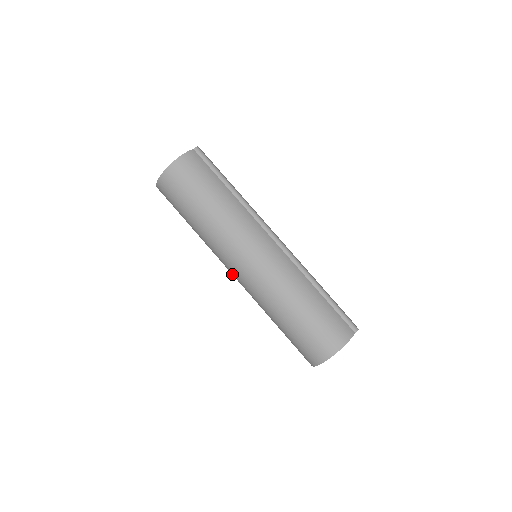
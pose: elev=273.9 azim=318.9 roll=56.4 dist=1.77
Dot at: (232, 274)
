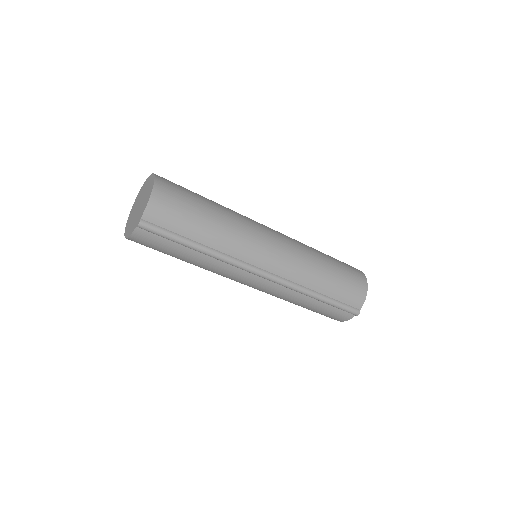
Dot at: occluded
